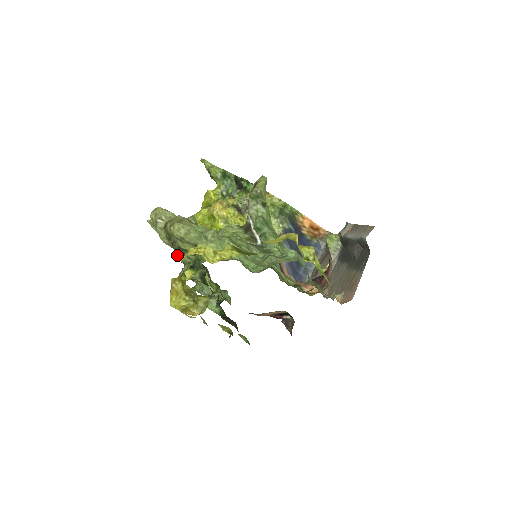
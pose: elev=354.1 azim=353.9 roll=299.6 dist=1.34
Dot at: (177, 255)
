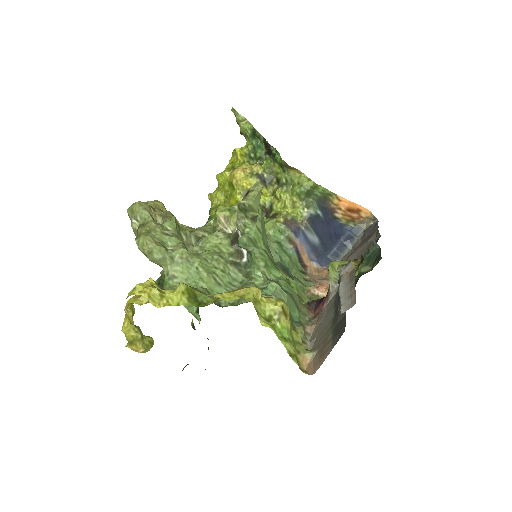
Dot at: occluded
